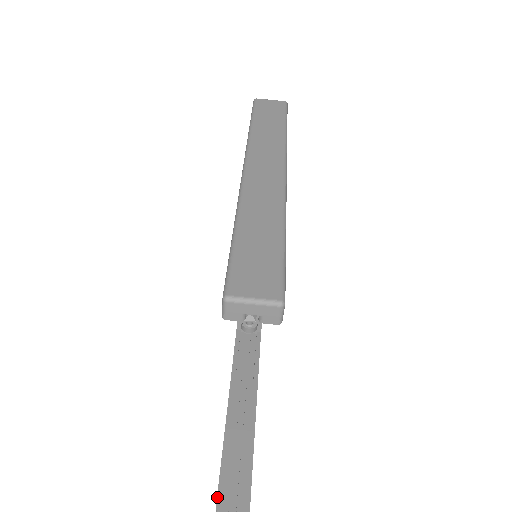
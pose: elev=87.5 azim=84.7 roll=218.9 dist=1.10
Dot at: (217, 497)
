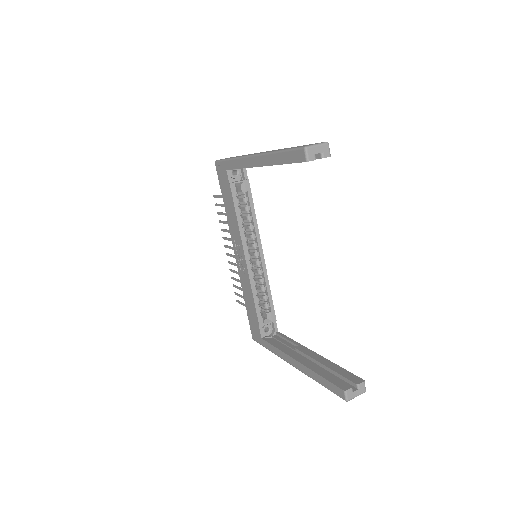
Dot at: (339, 387)
